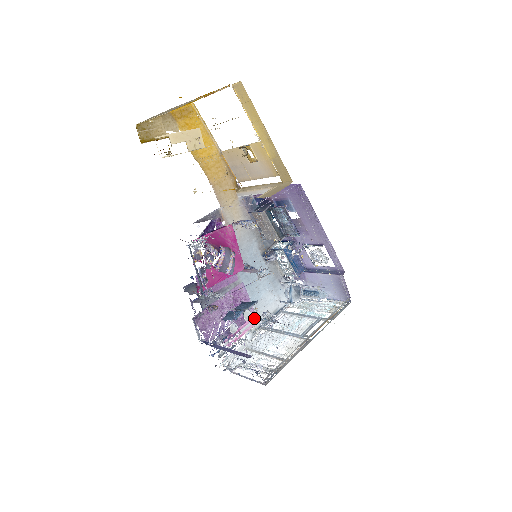
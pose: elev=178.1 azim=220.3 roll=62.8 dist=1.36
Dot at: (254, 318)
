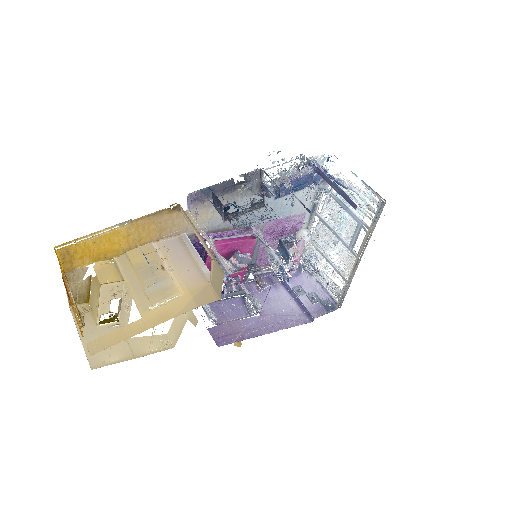
Dot at: (299, 244)
